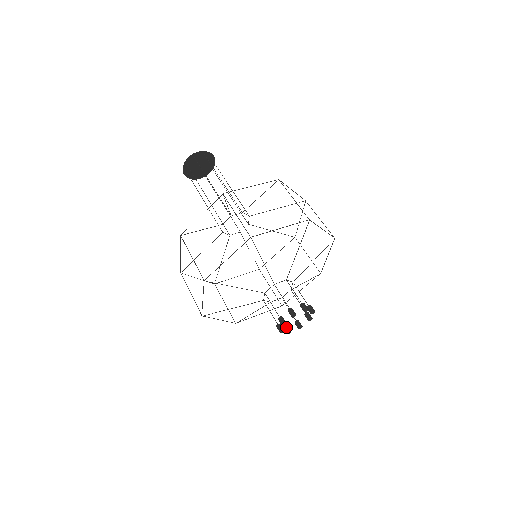
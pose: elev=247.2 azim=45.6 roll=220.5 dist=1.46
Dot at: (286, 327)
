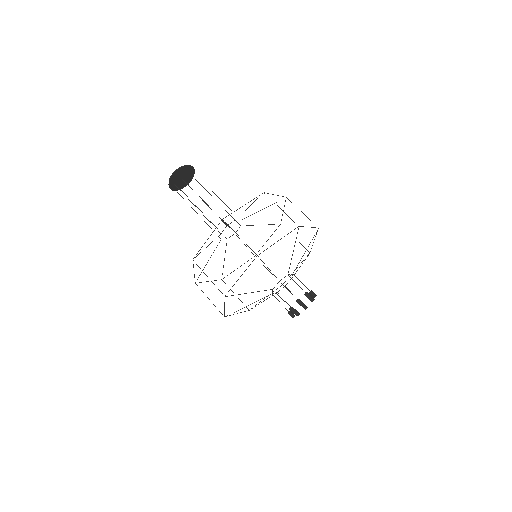
Dot at: (302, 306)
